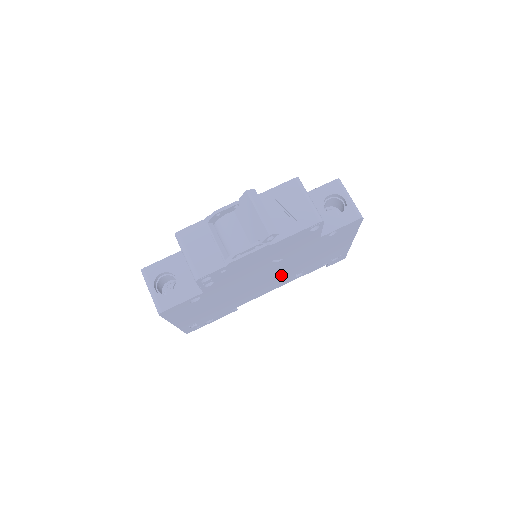
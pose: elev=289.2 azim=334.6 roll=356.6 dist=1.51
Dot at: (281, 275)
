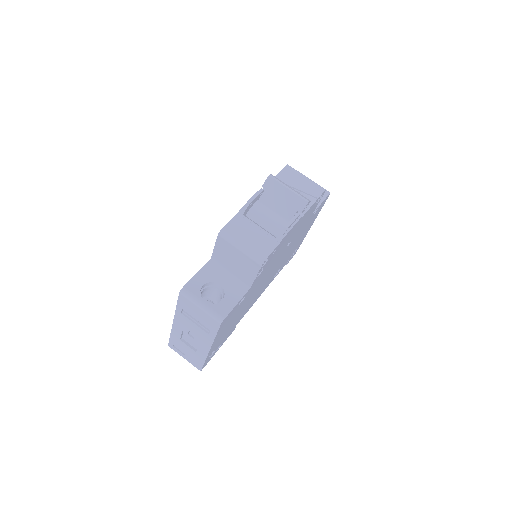
Dot at: (274, 271)
